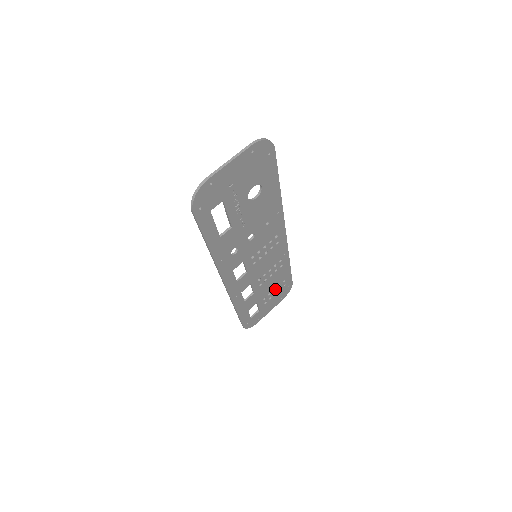
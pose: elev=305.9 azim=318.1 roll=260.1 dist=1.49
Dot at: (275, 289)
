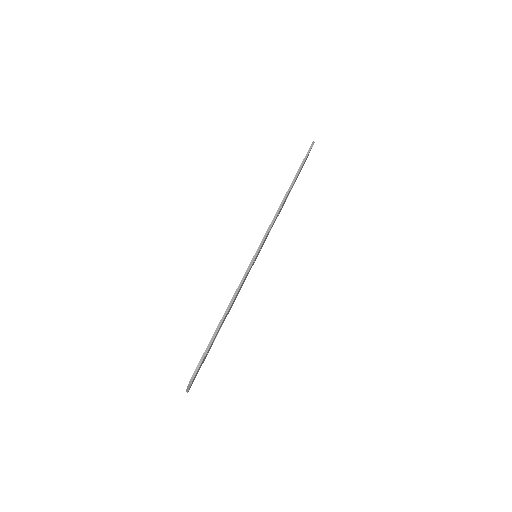
Dot at: occluded
